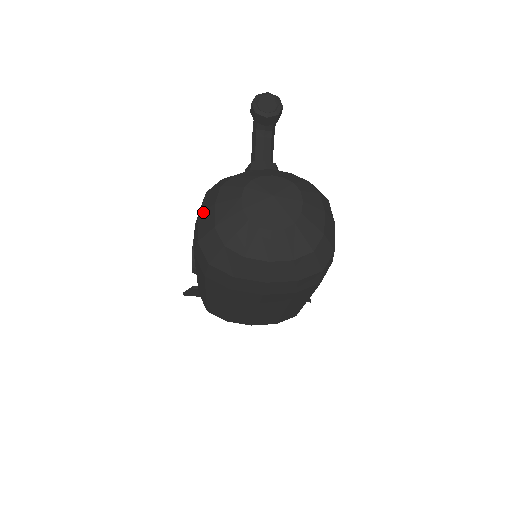
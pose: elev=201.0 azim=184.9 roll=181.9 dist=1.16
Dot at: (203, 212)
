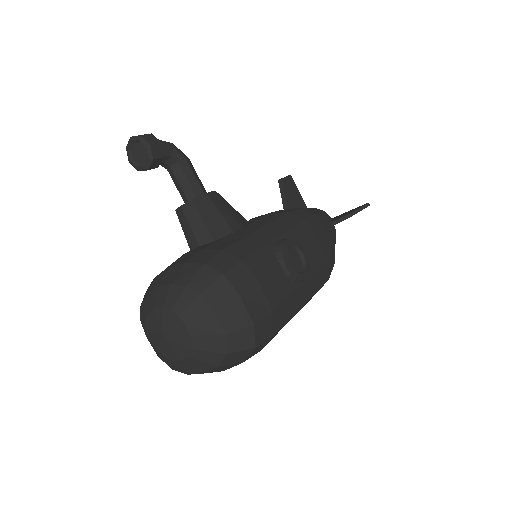
Dot at: occluded
